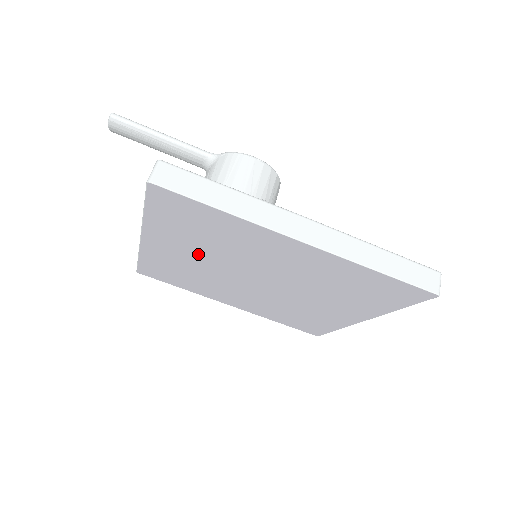
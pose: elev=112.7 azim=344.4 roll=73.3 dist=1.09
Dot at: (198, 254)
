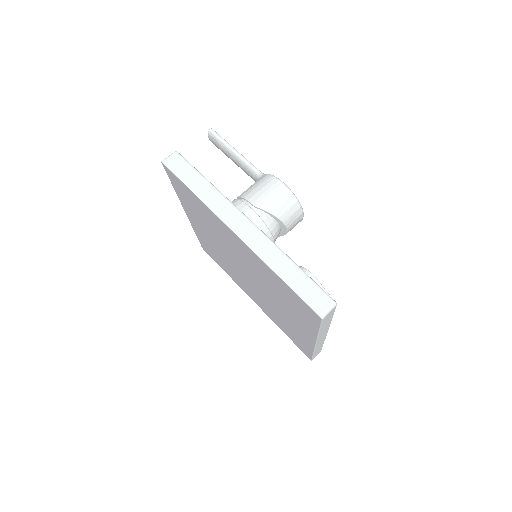
Dot at: (210, 235)
